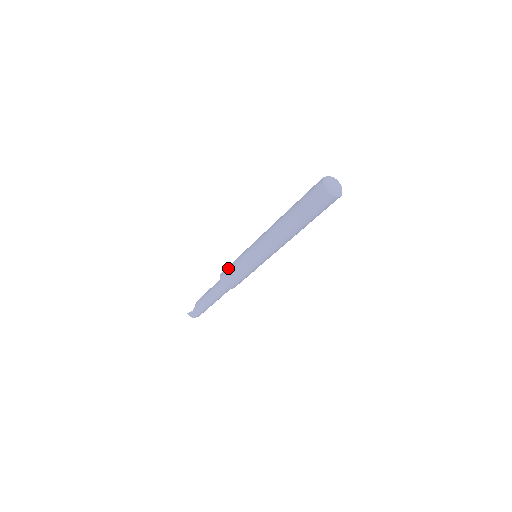
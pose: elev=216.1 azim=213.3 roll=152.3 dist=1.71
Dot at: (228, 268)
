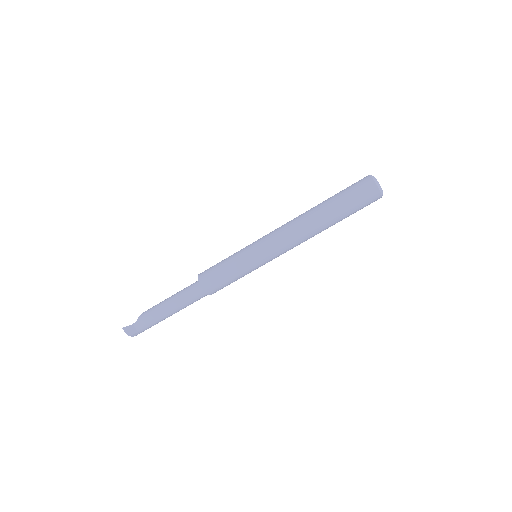
Dot at: (215, 266)
